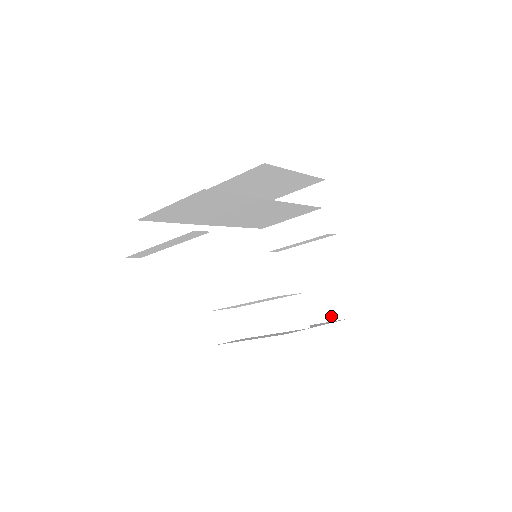
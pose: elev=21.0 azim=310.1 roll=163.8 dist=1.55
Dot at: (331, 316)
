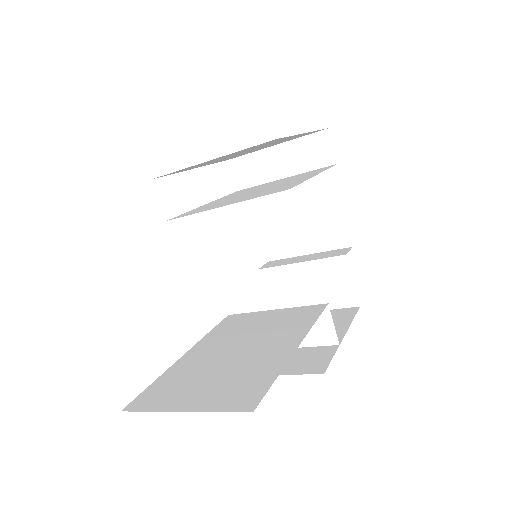
Dot at: (341, 302)
